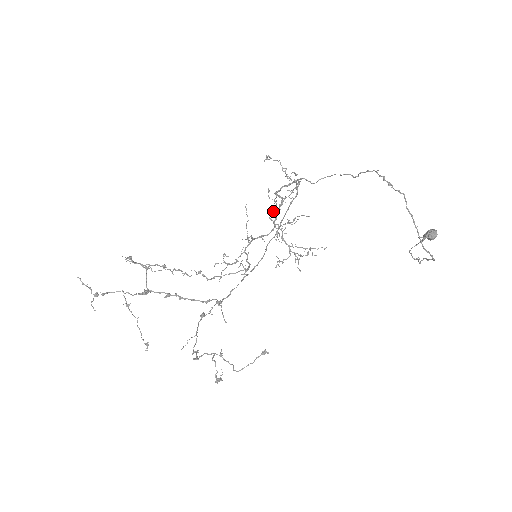
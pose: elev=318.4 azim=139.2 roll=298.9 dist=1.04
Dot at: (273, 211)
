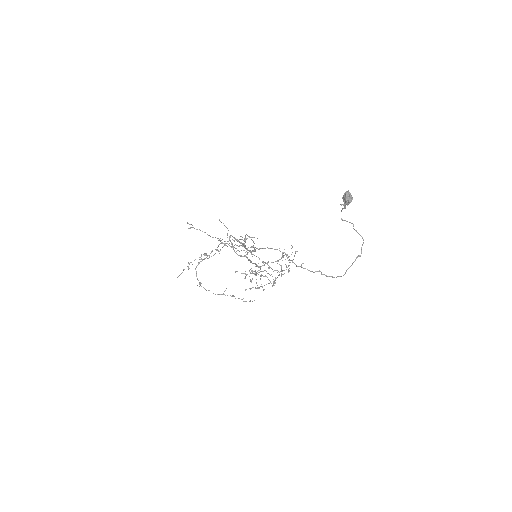
Dot at: occluded
